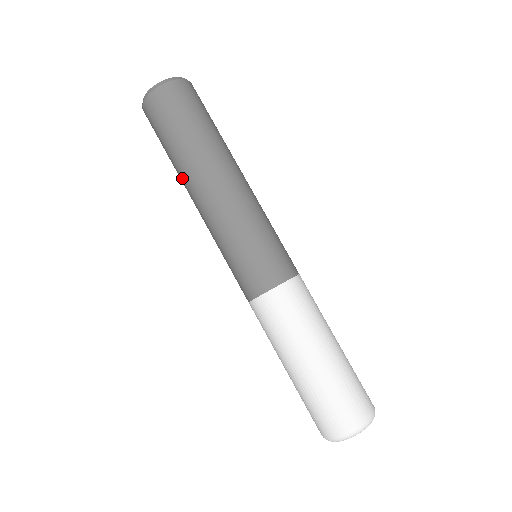
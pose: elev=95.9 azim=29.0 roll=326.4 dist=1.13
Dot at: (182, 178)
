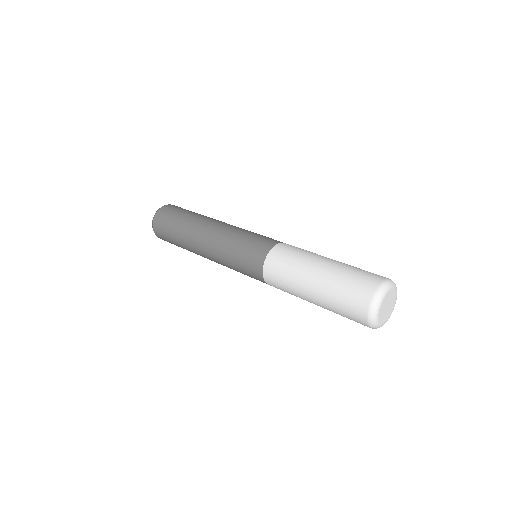
Dot at: (194, 225)
